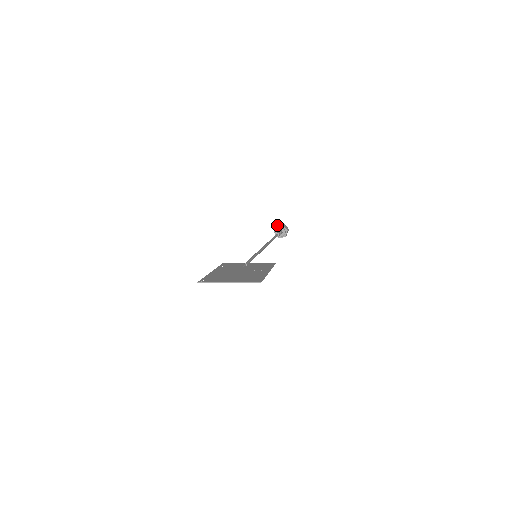
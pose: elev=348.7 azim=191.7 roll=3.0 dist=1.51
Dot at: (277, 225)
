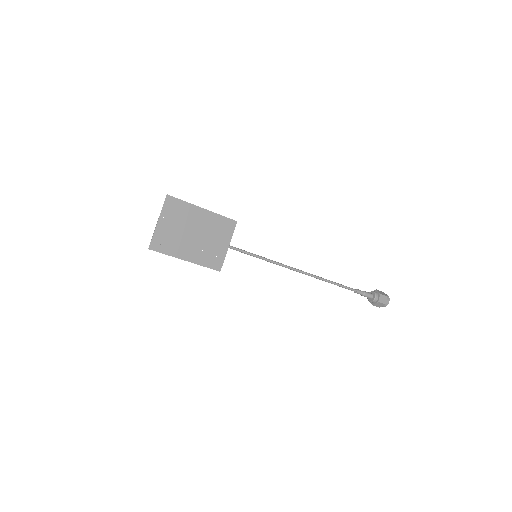
Dot at: occluded
